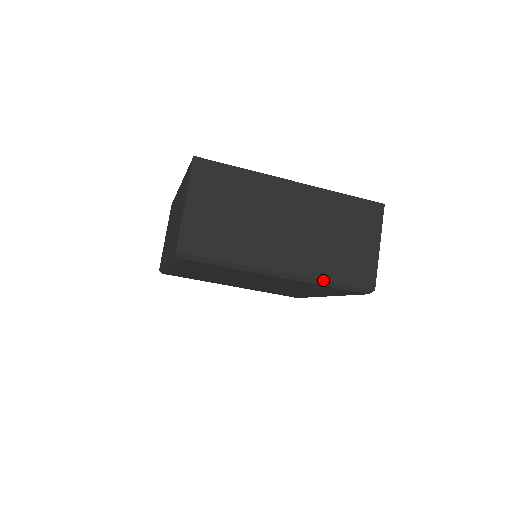
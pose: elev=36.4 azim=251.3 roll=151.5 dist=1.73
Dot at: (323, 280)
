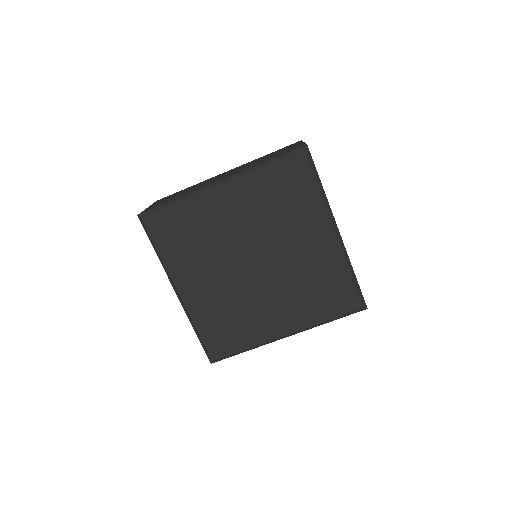
Dot at: (257, 166)
